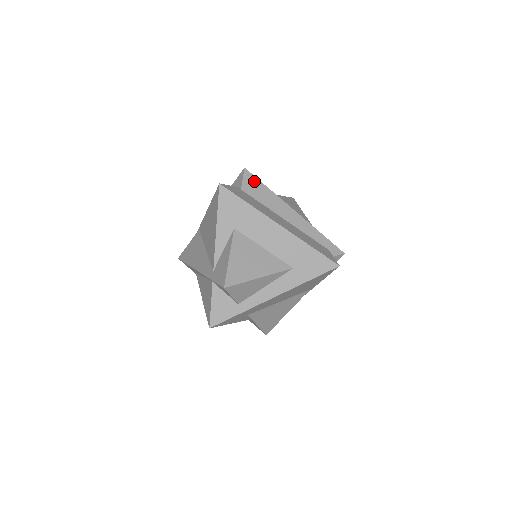
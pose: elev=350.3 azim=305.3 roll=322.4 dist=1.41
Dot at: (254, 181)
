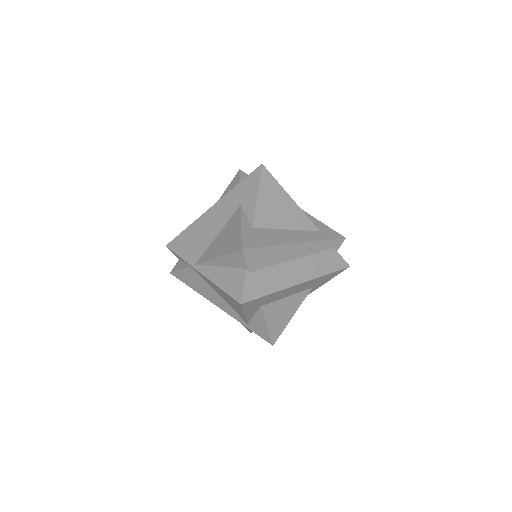
Dot at: (256, 253)
